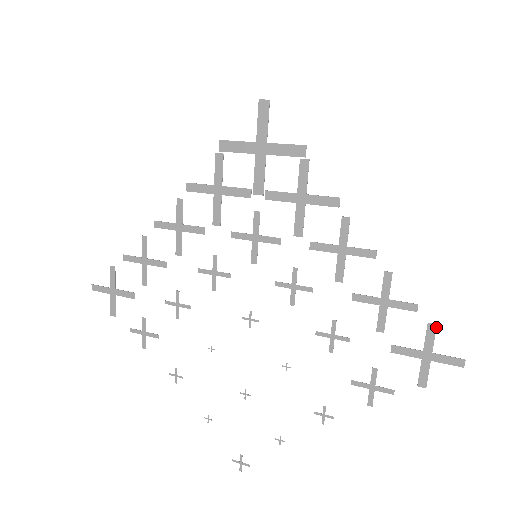
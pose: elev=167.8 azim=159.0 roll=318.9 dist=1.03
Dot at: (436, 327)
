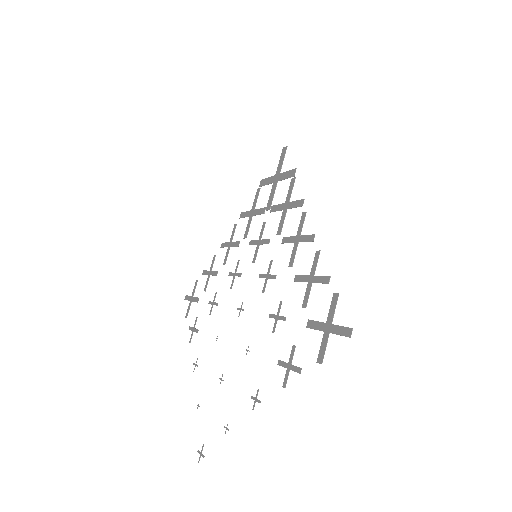
Dot at: (338, 296)
